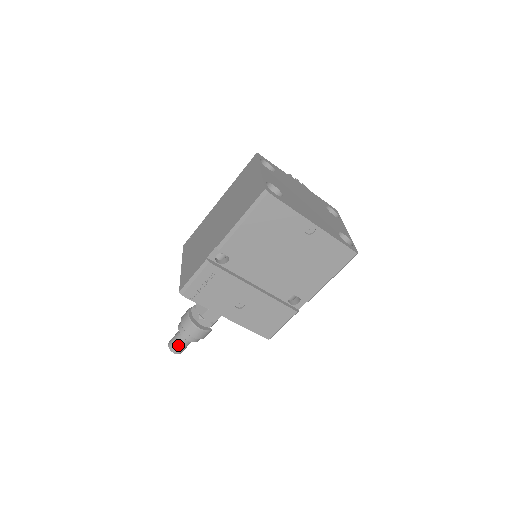
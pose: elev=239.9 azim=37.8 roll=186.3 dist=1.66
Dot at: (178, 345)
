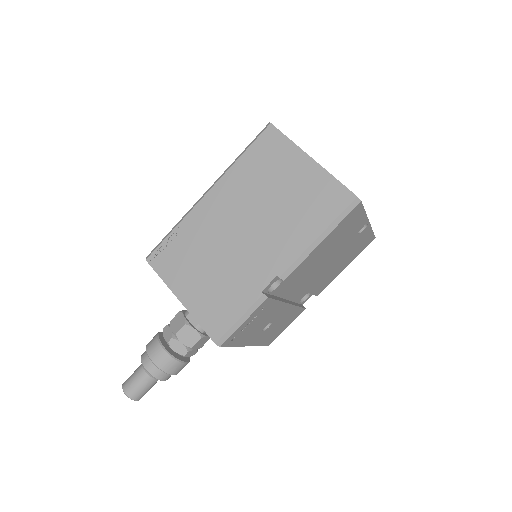
Dot at: (145, 390)
